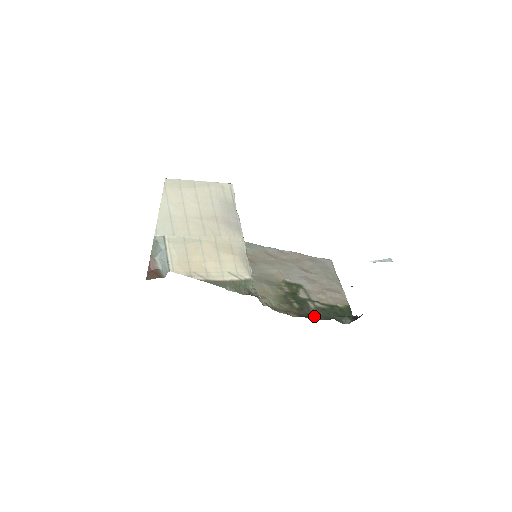
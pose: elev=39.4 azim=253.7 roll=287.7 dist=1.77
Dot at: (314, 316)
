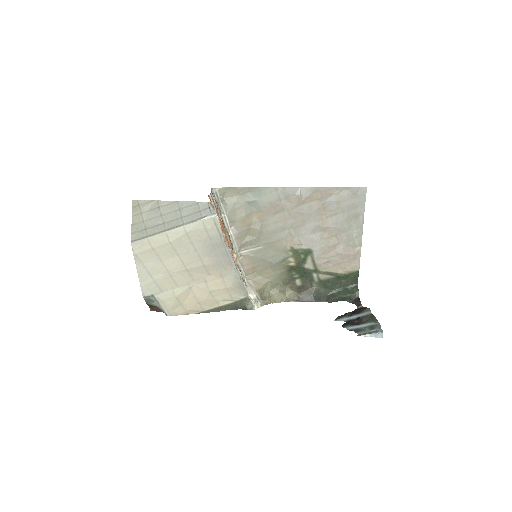
Dot at: (314, 294)
